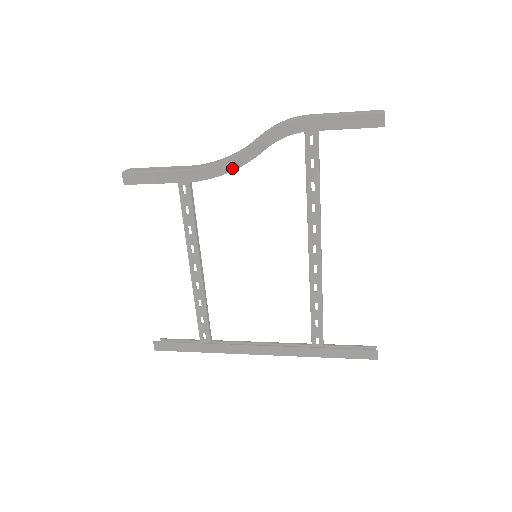
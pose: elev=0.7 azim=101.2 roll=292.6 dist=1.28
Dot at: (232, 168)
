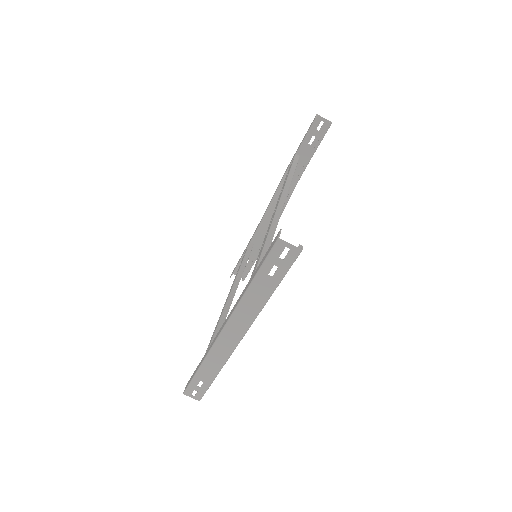
Dot at: (262, 218)
